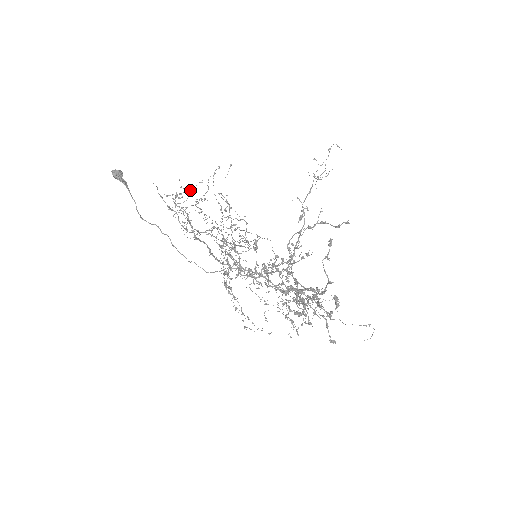
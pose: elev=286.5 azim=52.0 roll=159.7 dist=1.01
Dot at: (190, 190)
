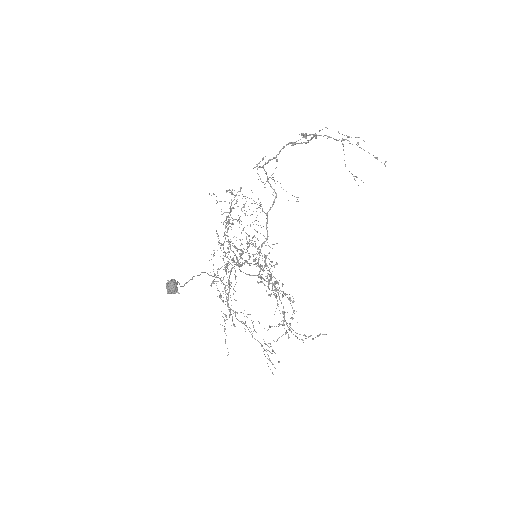
Dot at: occluded
